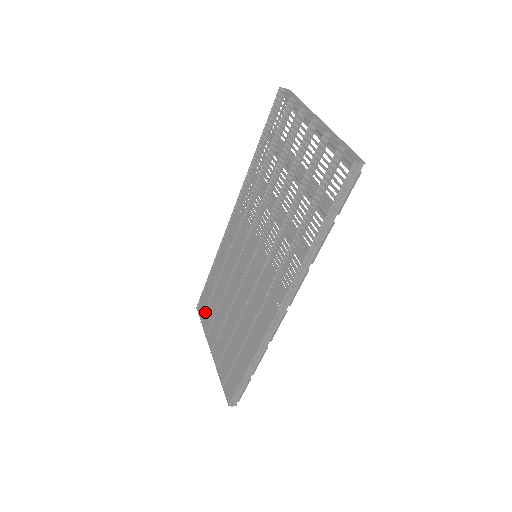
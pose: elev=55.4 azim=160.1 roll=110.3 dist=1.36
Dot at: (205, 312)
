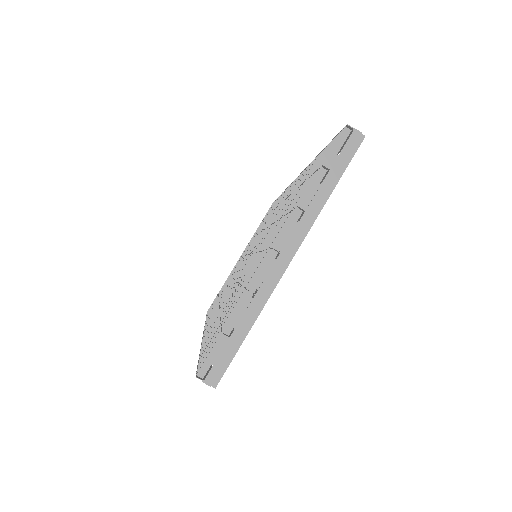
Dot at: occluded
